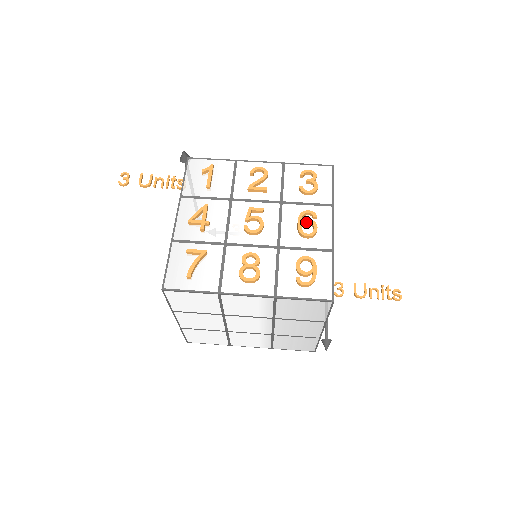
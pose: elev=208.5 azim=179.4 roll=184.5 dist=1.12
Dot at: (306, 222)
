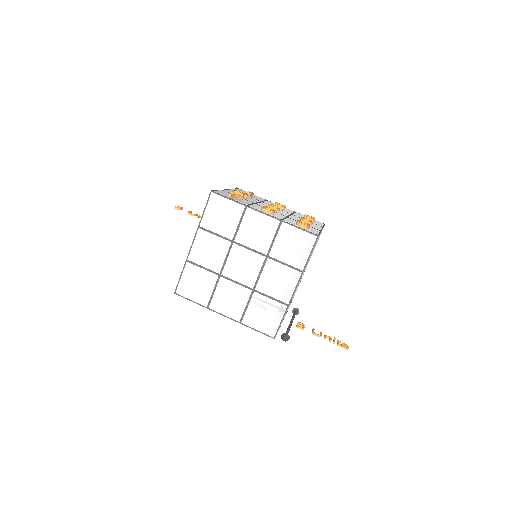
Dot at: (306, 220)
